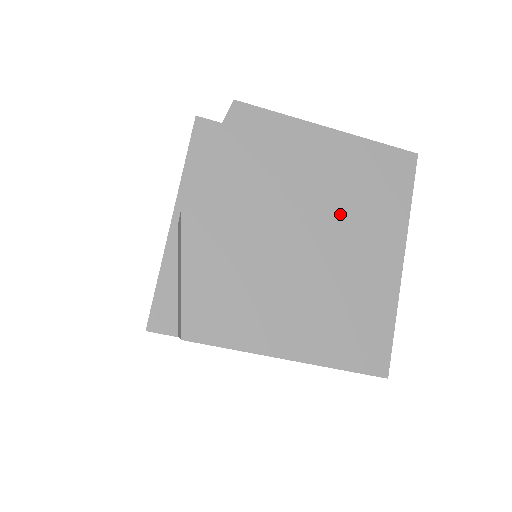
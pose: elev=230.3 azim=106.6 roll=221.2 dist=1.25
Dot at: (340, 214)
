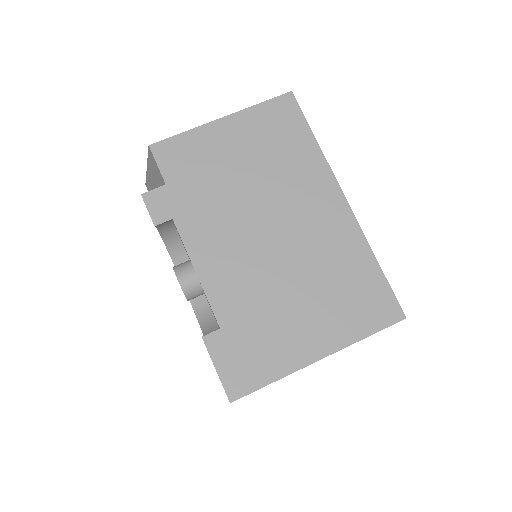
Dot at: occluded
